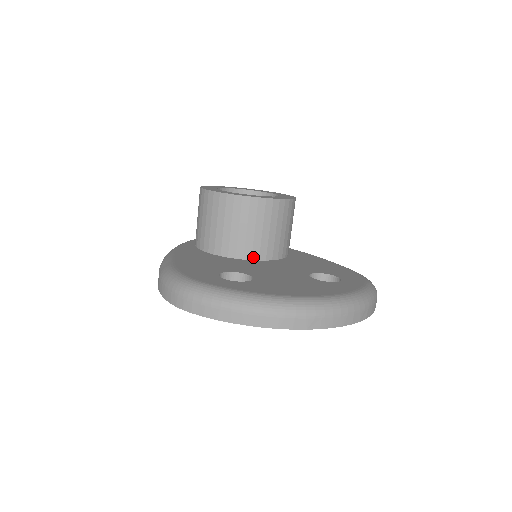
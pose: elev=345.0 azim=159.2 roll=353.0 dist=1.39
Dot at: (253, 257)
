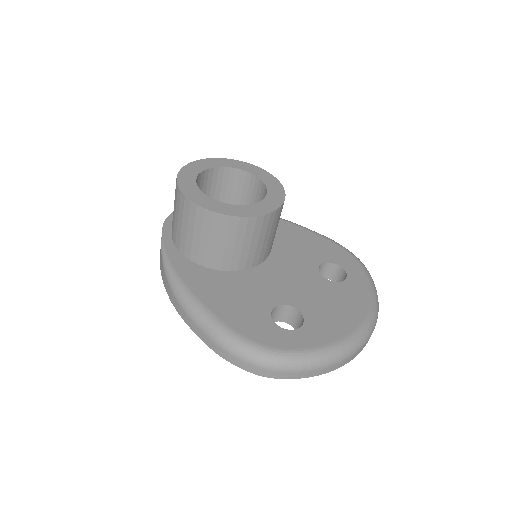
Dot at: (259, 262)
